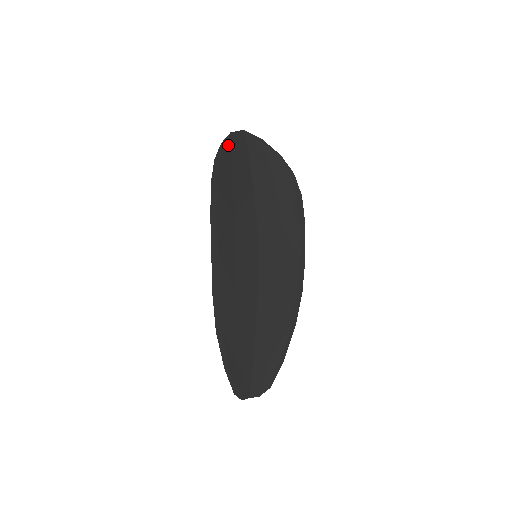
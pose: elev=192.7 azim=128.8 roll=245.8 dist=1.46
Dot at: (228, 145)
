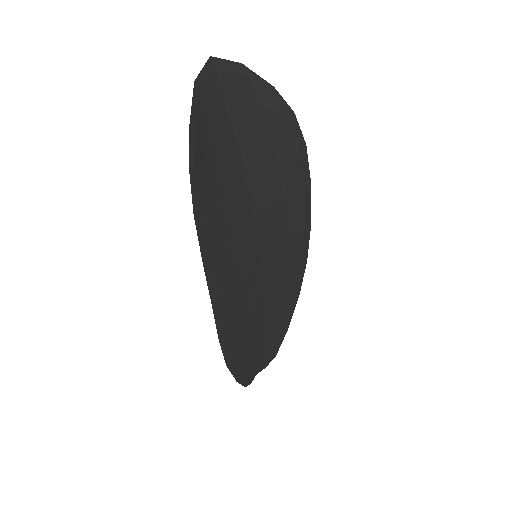
Dot at: (198, 116)
